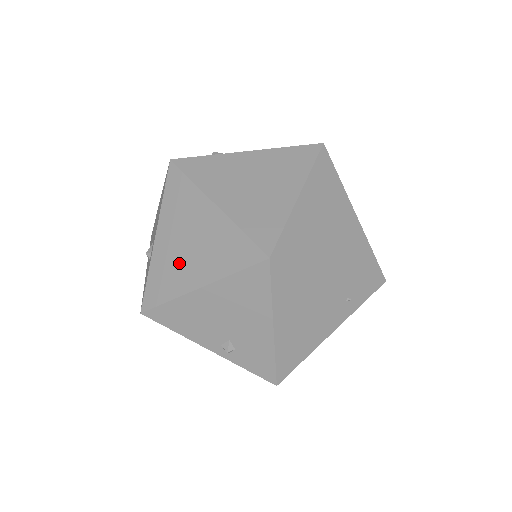
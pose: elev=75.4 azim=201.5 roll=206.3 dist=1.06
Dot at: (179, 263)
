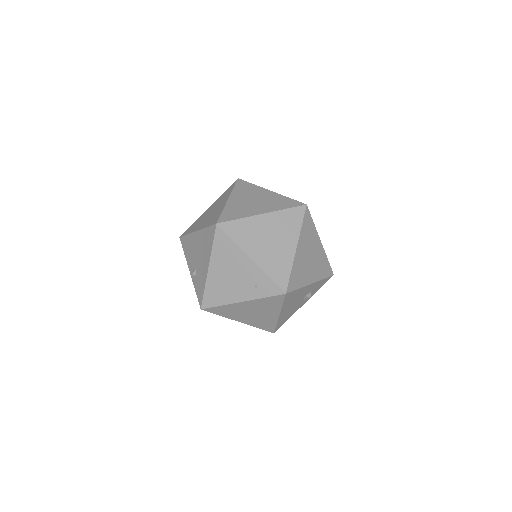
Dot at: (202, 220)
